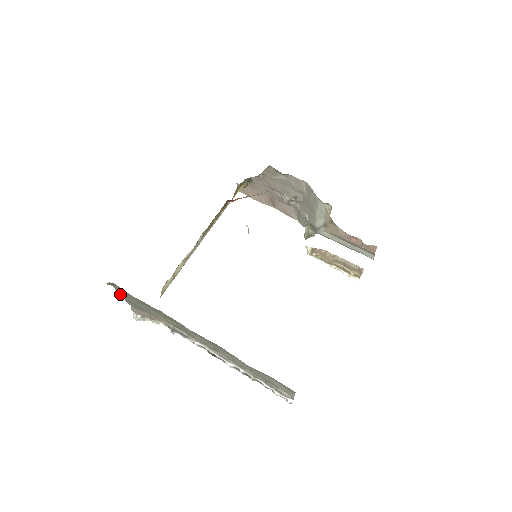
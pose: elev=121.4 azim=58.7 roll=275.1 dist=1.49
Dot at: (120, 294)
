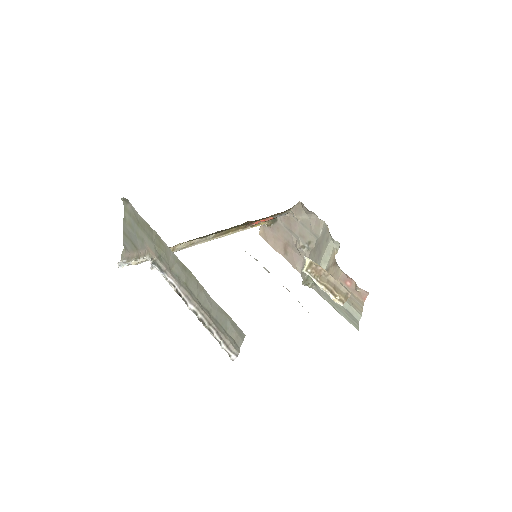
Dot at: (124, 221)
